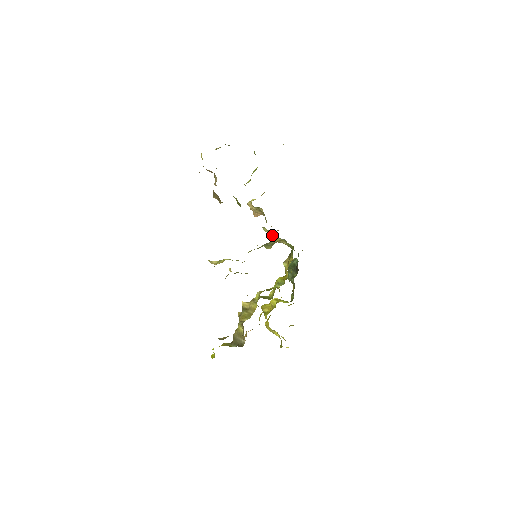
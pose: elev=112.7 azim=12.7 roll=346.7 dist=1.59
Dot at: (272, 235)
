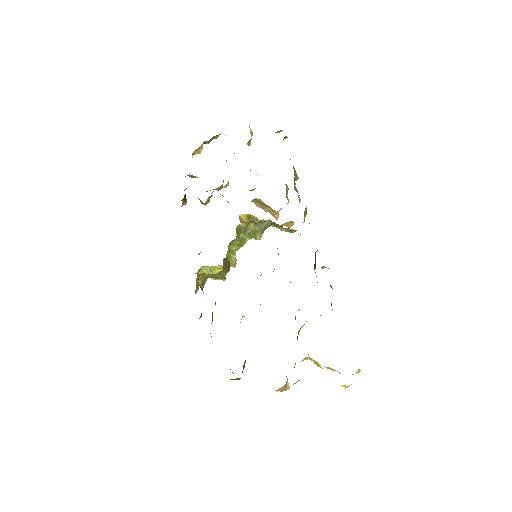
Dot at: occluded
